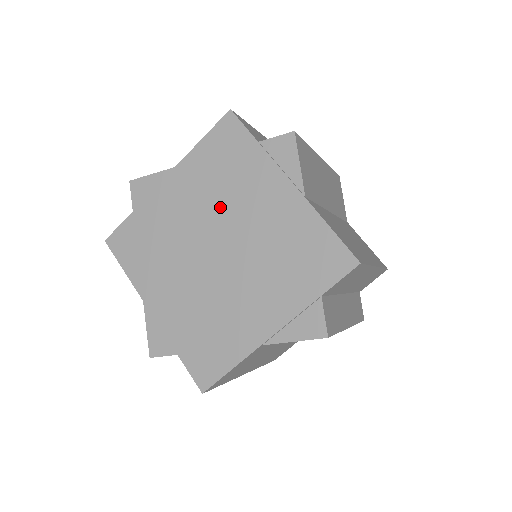
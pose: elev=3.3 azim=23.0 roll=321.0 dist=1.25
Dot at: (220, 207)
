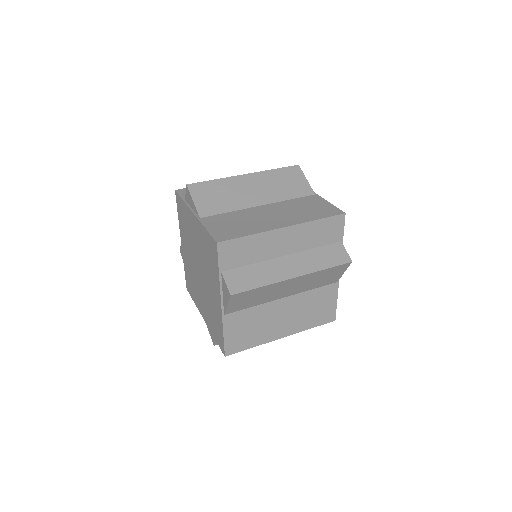
Dot at: (191, 245)
